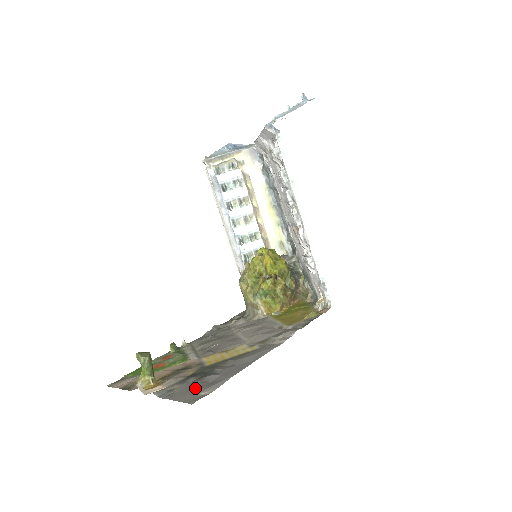
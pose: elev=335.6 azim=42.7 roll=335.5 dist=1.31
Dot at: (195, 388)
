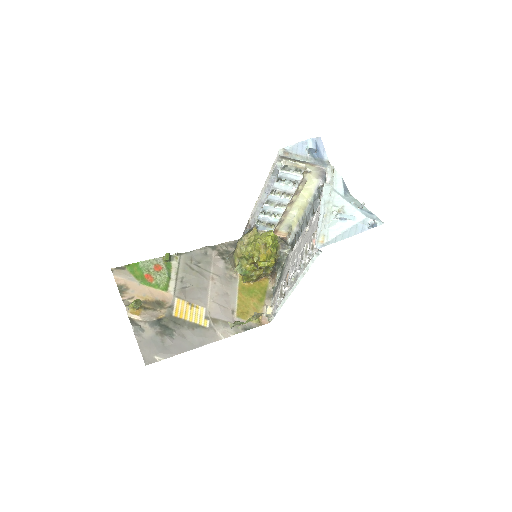
Dot at: (155, 345)
